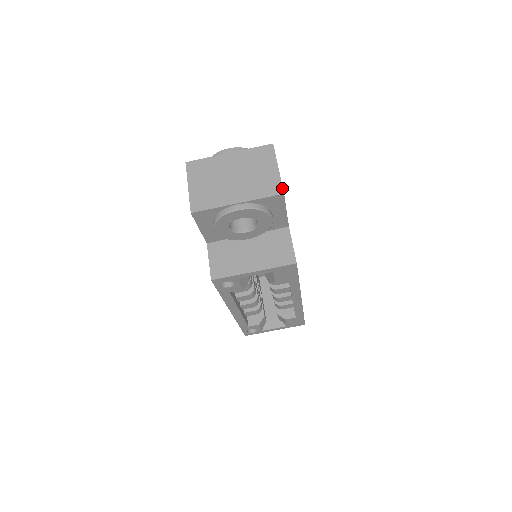
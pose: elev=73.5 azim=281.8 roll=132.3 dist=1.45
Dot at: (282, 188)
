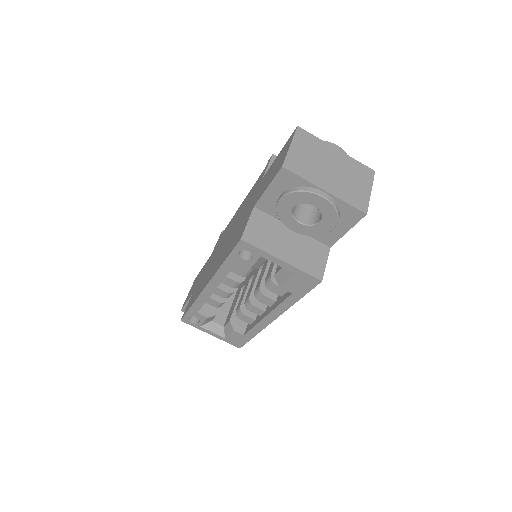
Dot at: (367, 209)
